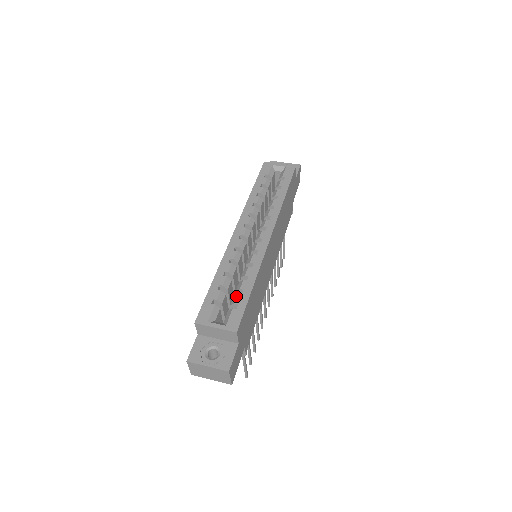
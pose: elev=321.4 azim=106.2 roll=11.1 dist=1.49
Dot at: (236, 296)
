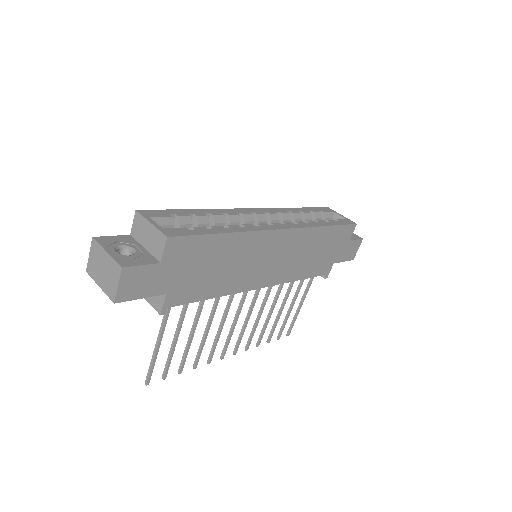
Dot at: occluded
